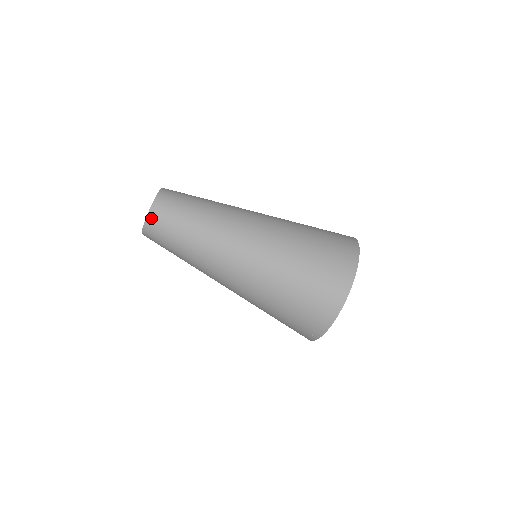
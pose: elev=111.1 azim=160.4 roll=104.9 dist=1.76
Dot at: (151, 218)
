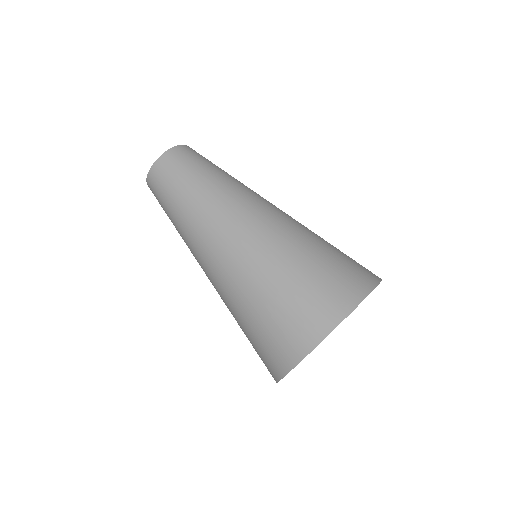
Dot at: (149, 183)
